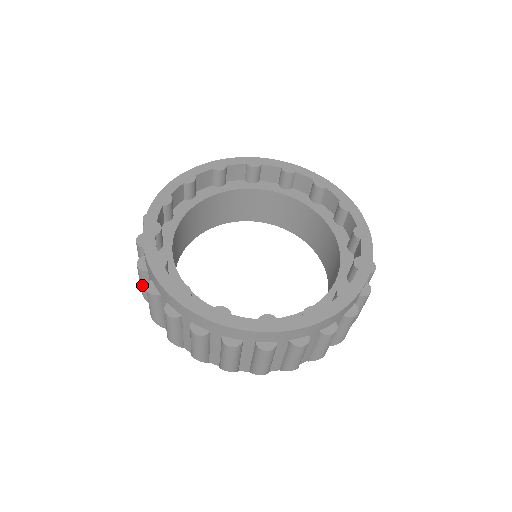
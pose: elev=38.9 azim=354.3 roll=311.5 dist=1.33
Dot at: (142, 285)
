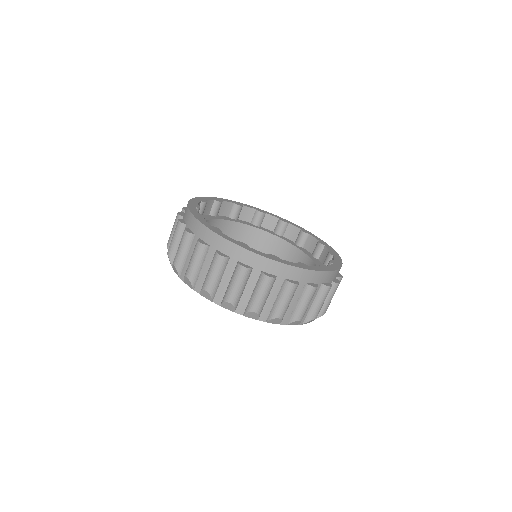
Dot at: (174, 240)
